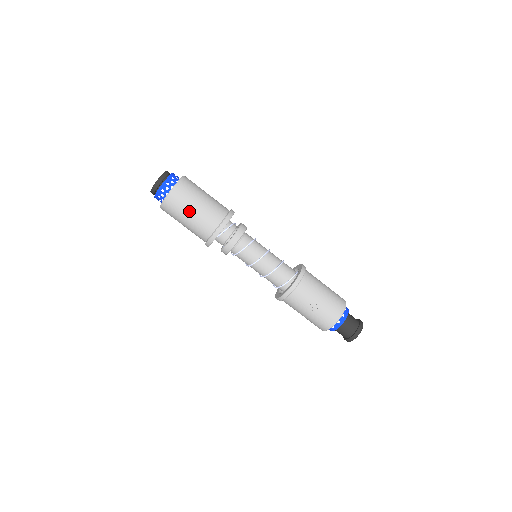
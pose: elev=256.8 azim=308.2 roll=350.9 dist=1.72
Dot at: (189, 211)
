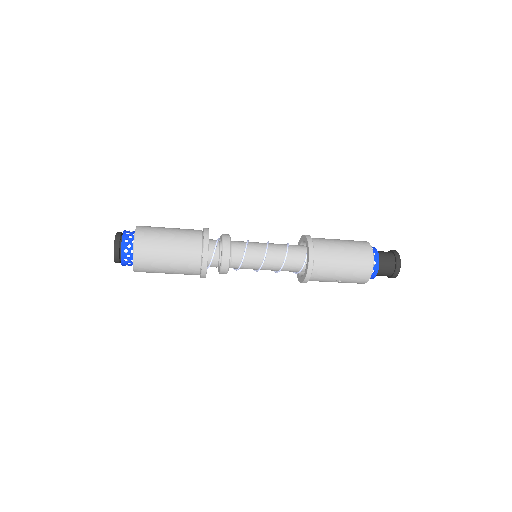
Dot at: (164, 272)
